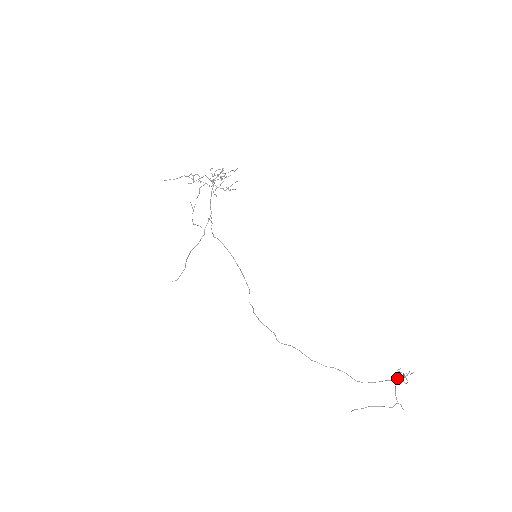
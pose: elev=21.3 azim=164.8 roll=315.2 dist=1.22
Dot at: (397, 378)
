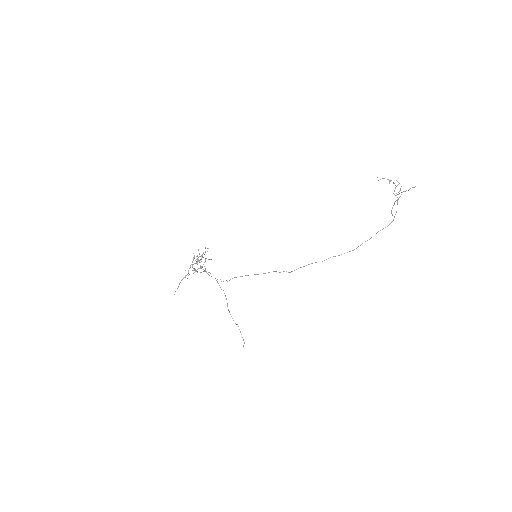
Dot at: (394, 191)
